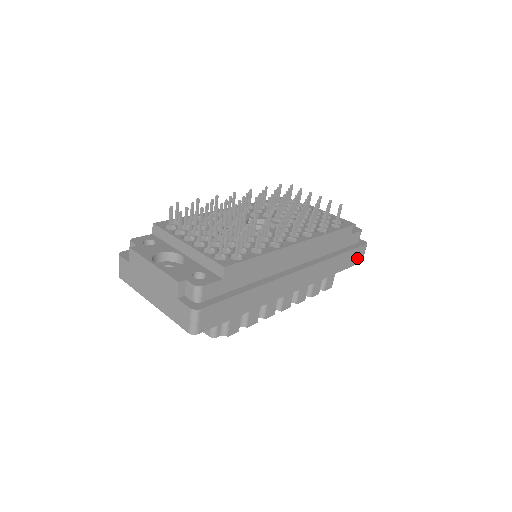
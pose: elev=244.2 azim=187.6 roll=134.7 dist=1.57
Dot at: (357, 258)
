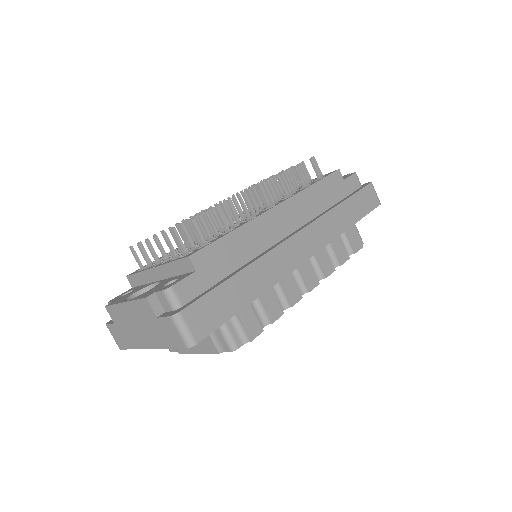
Dot at: (370, 202)
